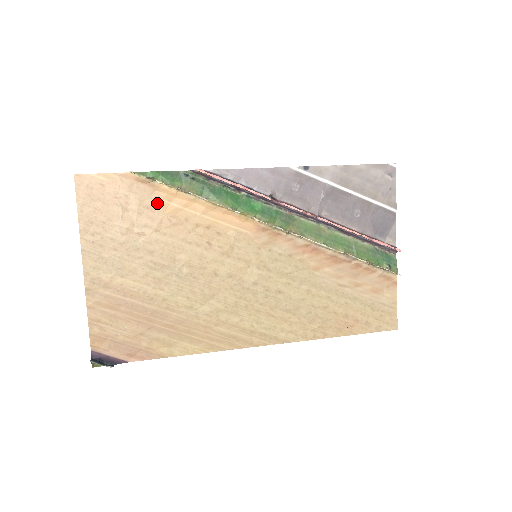
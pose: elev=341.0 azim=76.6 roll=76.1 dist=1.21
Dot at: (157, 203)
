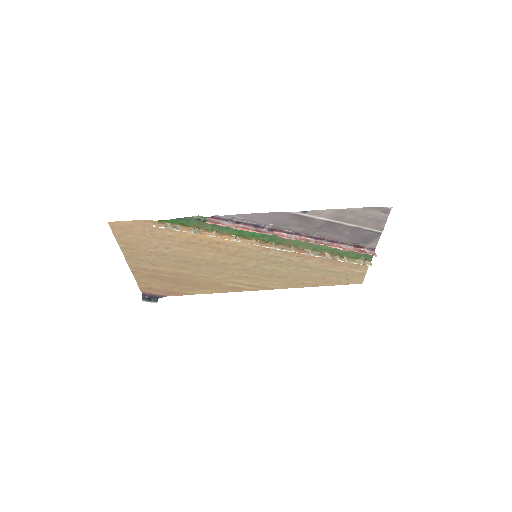
Dot at: (176, 233)
